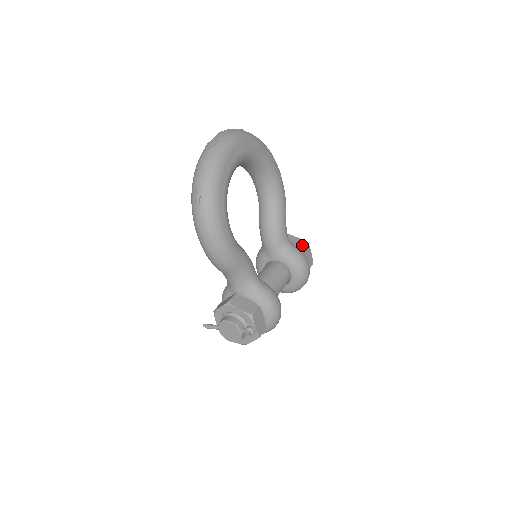
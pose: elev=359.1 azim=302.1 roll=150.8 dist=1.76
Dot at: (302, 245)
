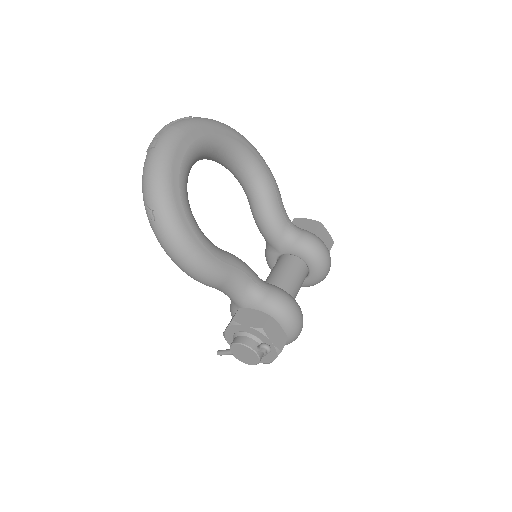
Dot at: (313, 226)
